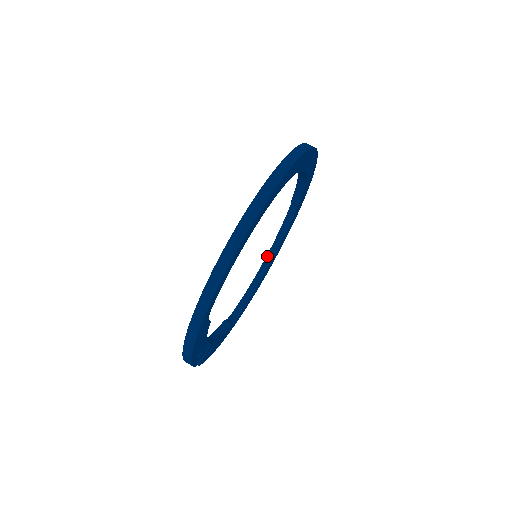
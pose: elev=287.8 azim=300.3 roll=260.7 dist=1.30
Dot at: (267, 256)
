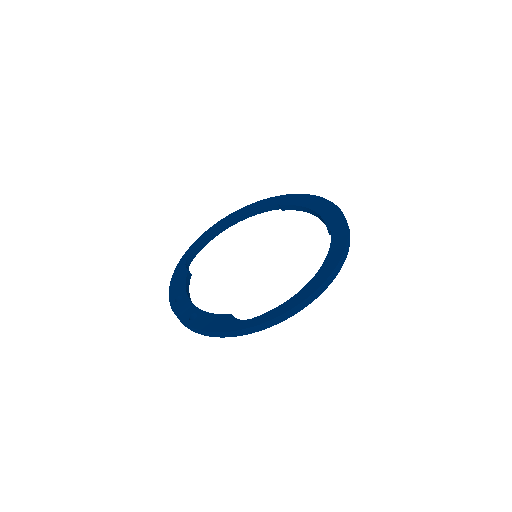
Dot at: (230, 221)
